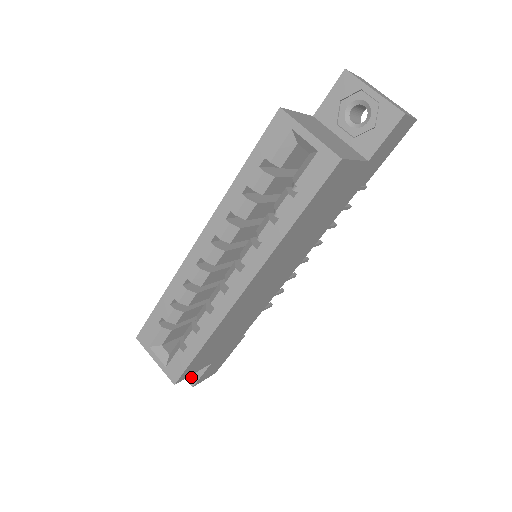
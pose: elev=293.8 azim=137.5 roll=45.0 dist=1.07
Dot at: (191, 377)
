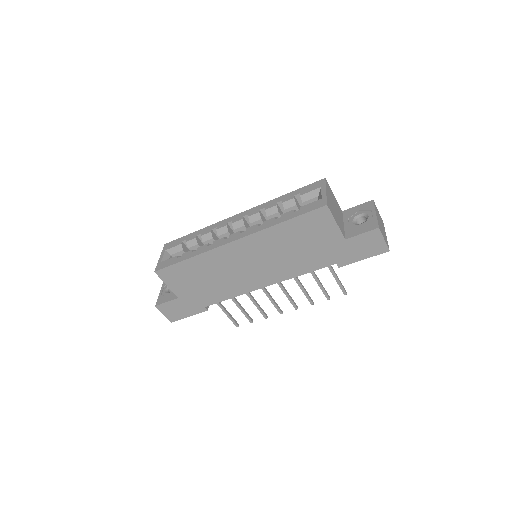
Dot at: (161, 300)
